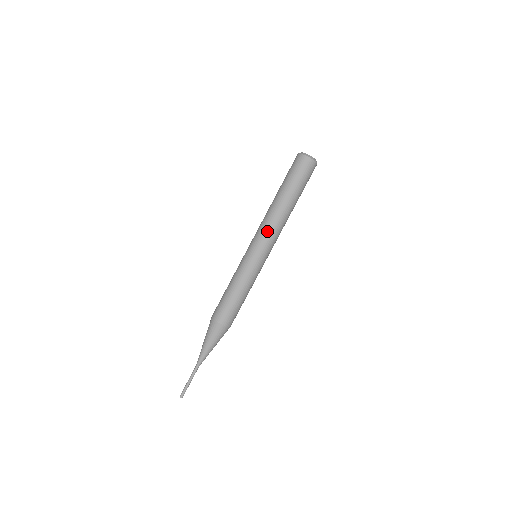
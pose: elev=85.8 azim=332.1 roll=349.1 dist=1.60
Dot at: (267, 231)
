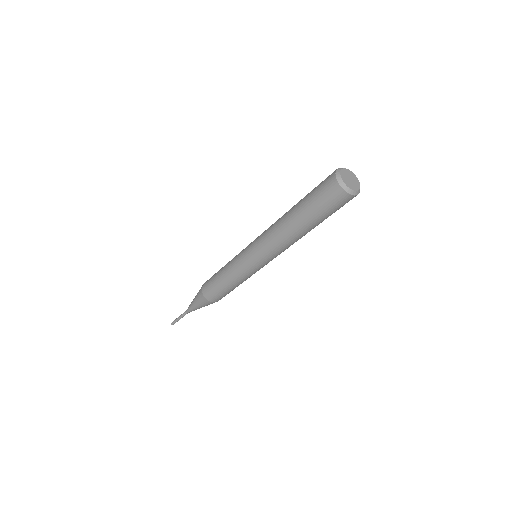
Dot at: occluded
